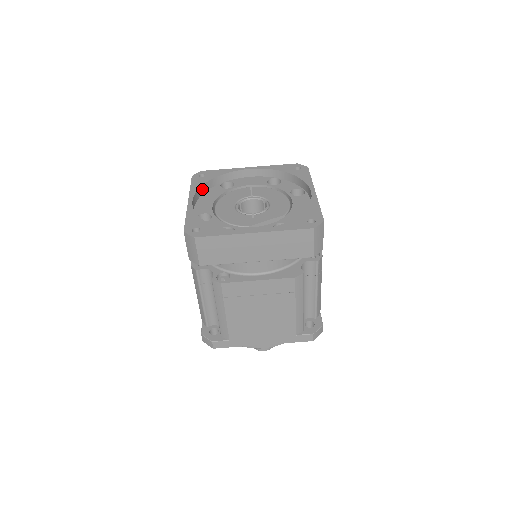
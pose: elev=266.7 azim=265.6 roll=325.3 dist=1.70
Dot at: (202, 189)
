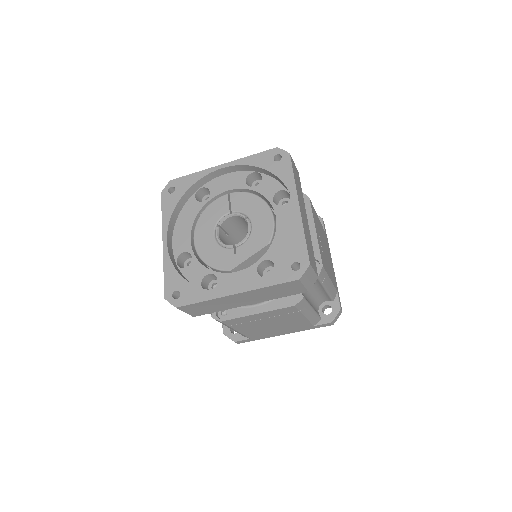
Dot at: (175, 212)
